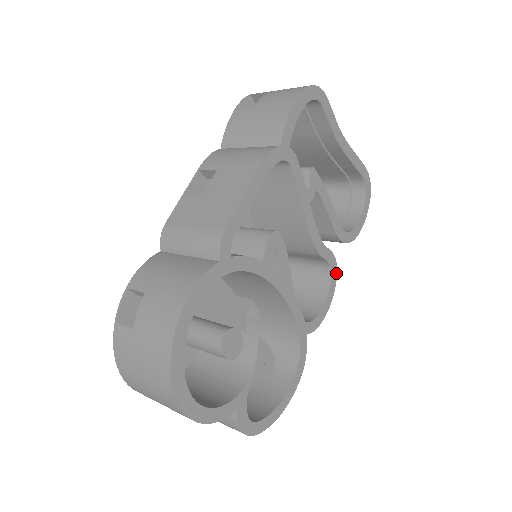
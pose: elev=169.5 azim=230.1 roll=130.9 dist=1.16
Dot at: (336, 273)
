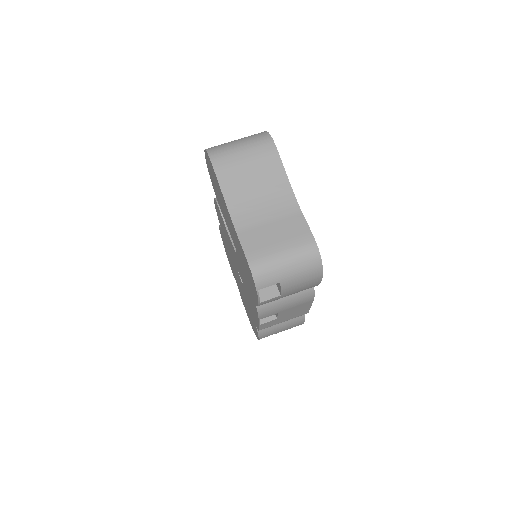
Dot at: occluded
